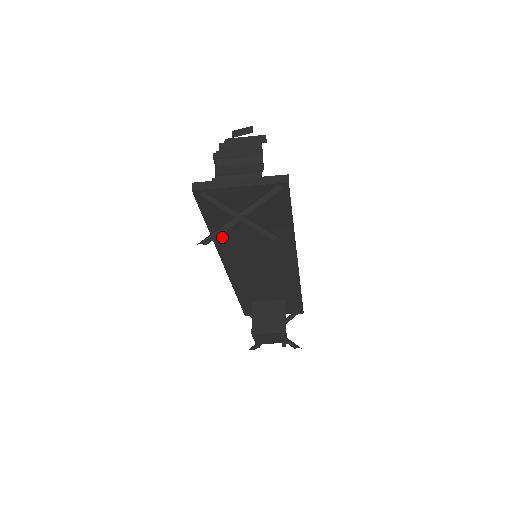
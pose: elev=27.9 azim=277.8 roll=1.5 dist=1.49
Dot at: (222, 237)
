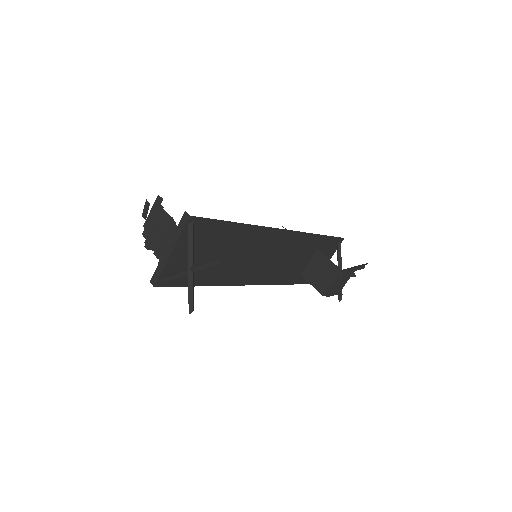
Dot at: (215, 279)
